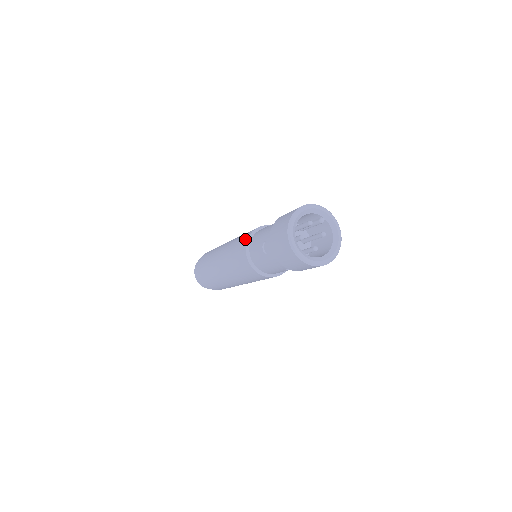
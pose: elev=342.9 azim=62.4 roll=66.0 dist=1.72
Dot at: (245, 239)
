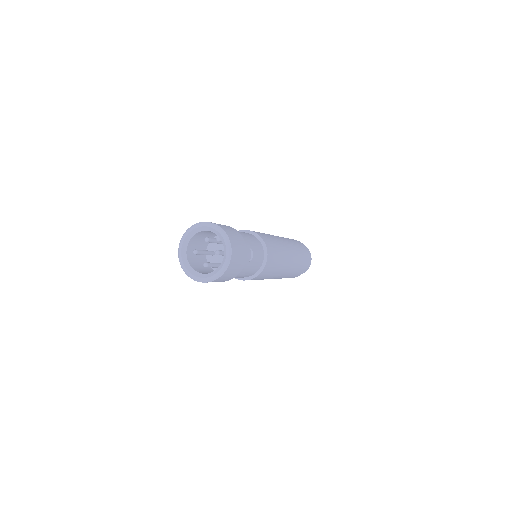
Dot at: occluded
